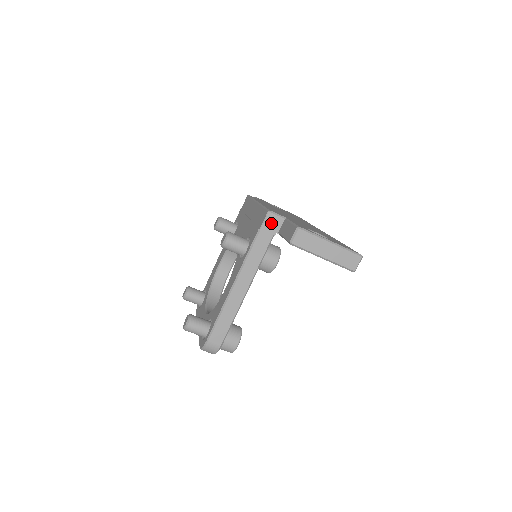
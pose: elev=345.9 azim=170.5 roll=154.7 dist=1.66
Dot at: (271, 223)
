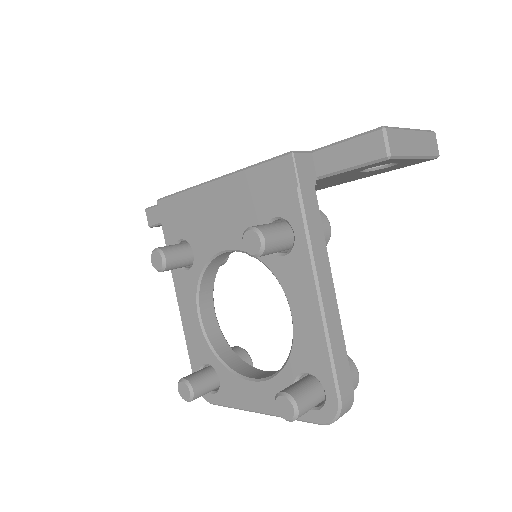
Dot at: (304, 169)
